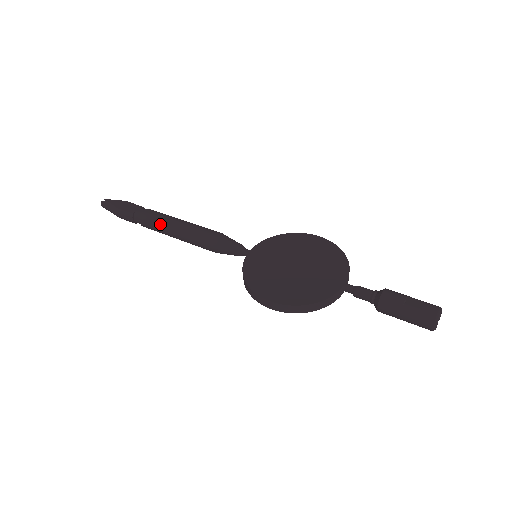
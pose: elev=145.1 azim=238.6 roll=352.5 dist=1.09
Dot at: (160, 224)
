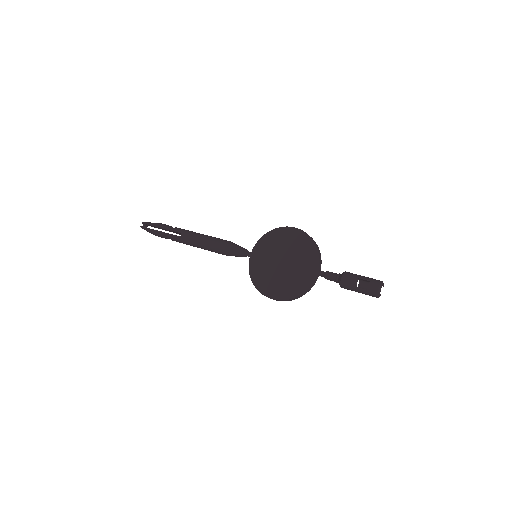
Dot at: (186, 242)
